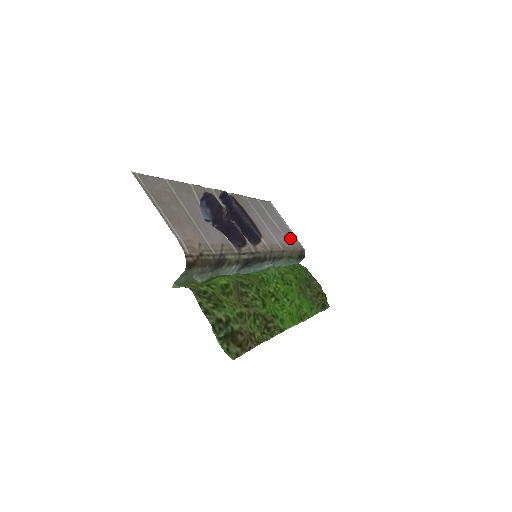
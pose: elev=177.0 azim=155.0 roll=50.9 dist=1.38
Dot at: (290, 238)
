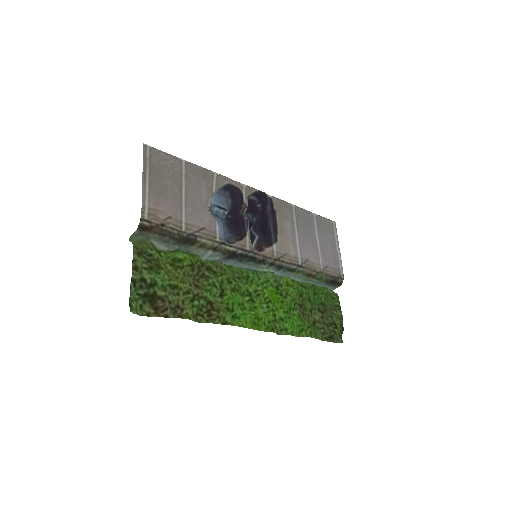
Dot at: (329, 261)
